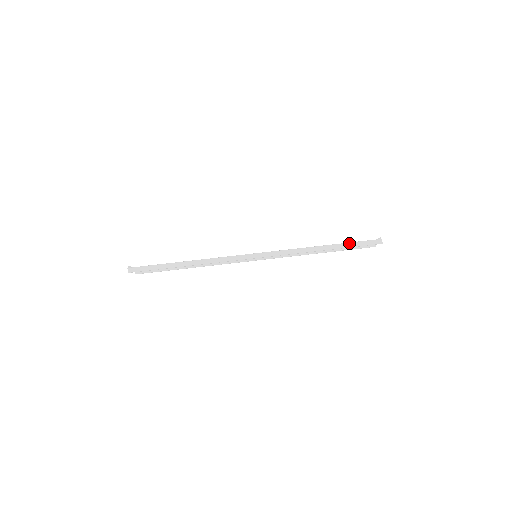
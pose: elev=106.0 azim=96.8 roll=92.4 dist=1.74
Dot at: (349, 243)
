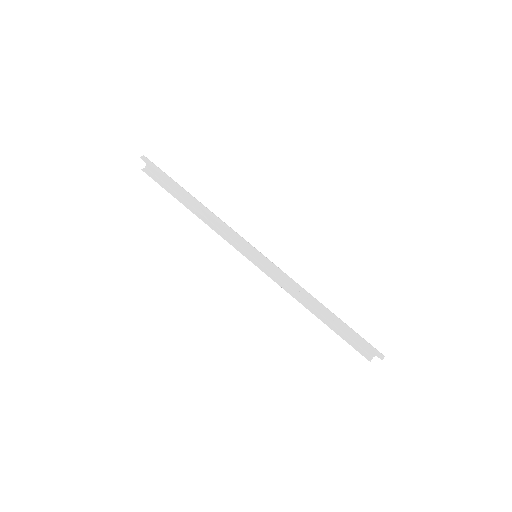
Dot at: (351, 328)
